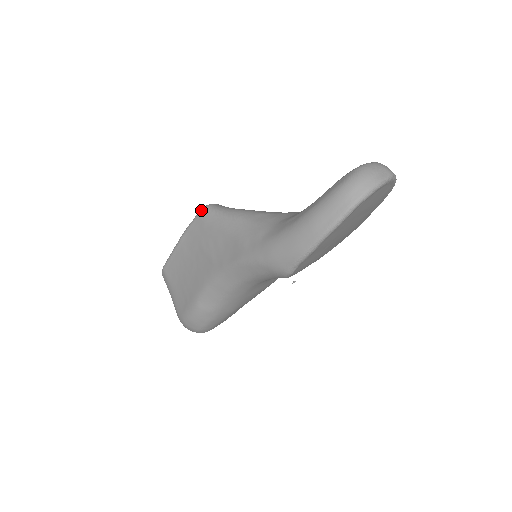
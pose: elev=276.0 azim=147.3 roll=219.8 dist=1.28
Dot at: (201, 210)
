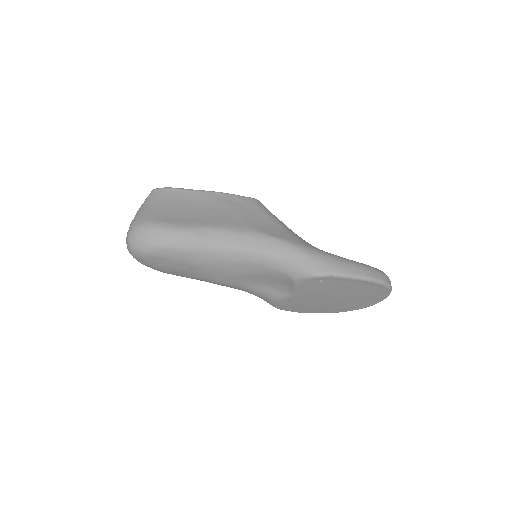
Dot at: (256, 199)
